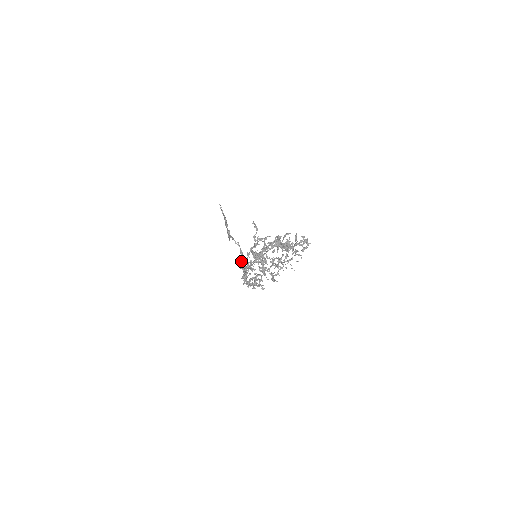
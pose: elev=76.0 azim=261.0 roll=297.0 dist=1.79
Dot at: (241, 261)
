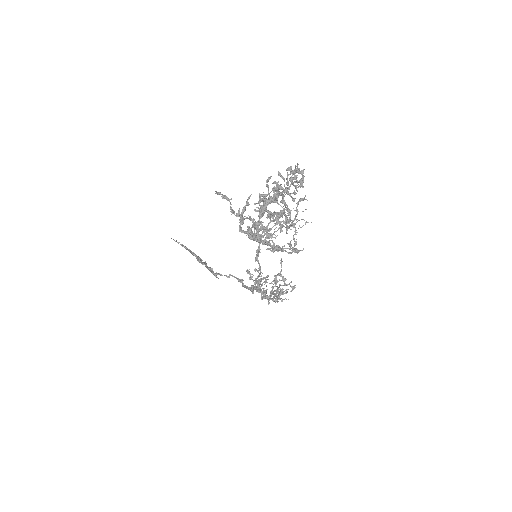
Dot at: (247, 287)
